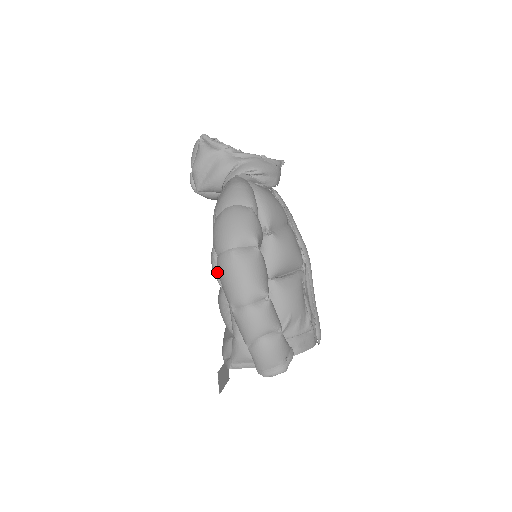
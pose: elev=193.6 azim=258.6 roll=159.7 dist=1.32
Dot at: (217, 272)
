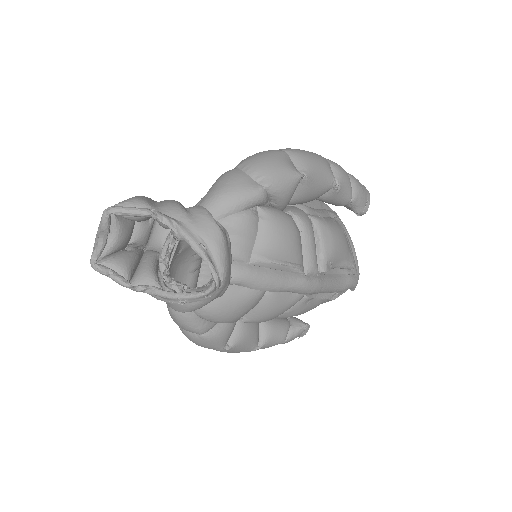
Dot at: occluded
